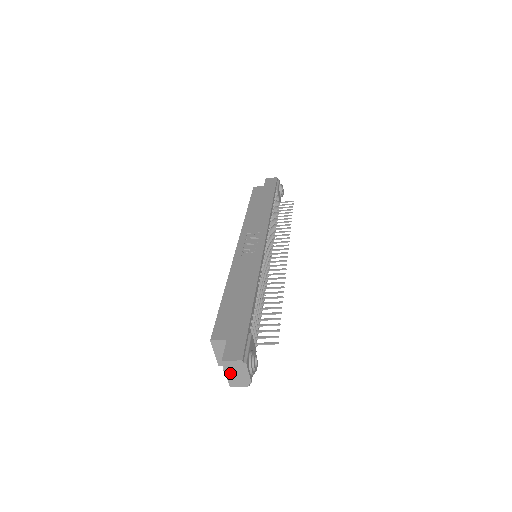
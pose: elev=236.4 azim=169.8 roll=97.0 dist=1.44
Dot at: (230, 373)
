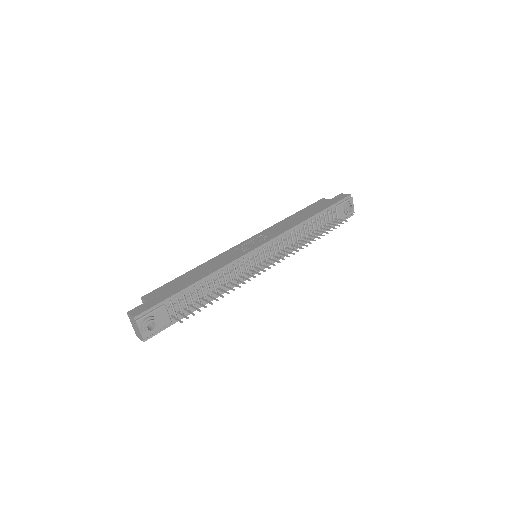
Dot at: (133, 325)
